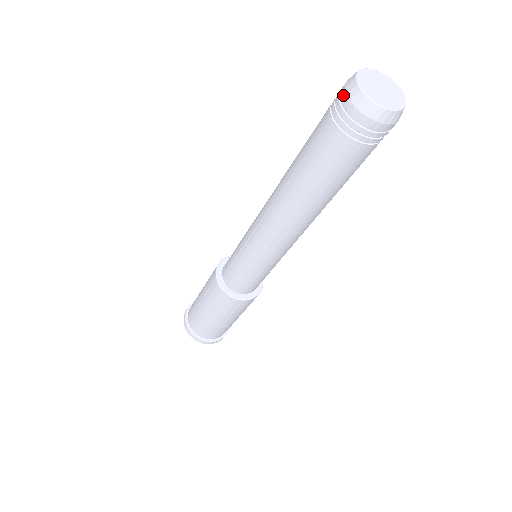
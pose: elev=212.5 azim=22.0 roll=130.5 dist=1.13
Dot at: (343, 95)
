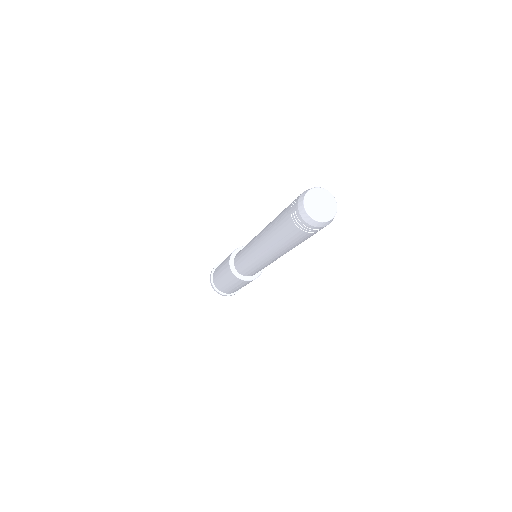
Dot at: (300, 218)
